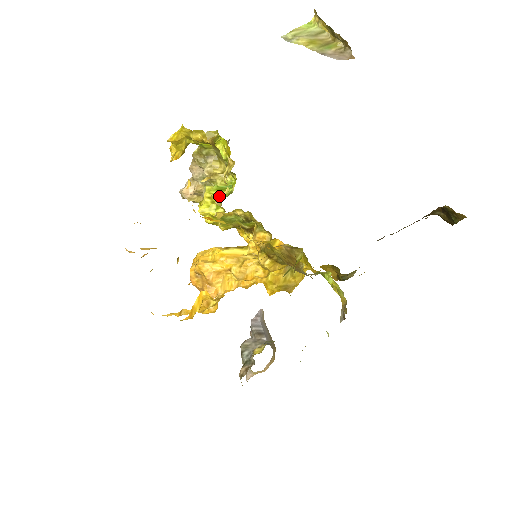
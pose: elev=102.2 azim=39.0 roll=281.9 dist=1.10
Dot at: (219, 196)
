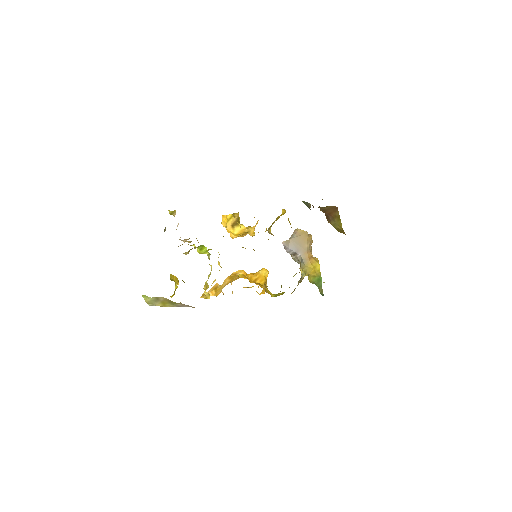
Dot at: (211, 267)
